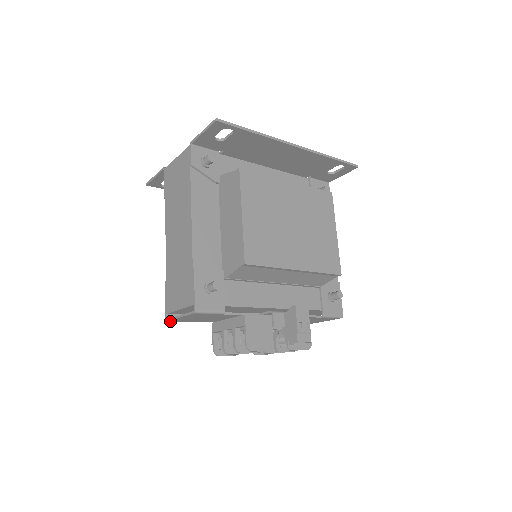
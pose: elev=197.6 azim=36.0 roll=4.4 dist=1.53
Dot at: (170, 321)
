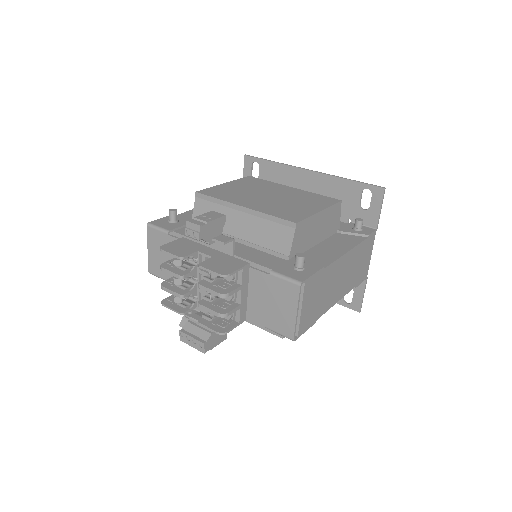
Dot at: (151, 272)
